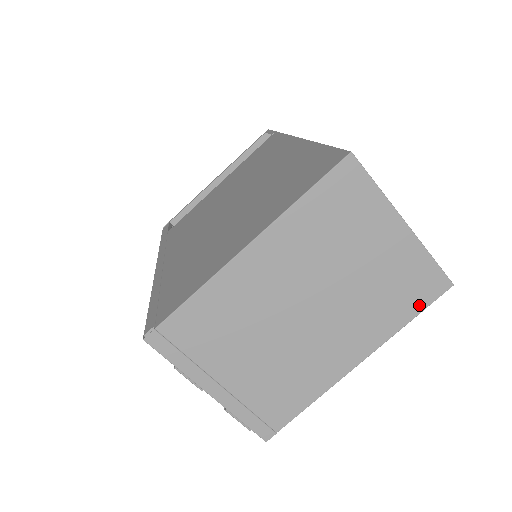
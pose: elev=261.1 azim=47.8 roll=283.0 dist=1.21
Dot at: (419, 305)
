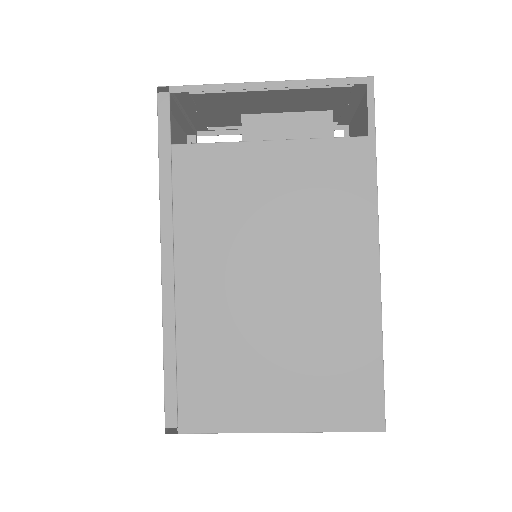
Dot at: occluded
